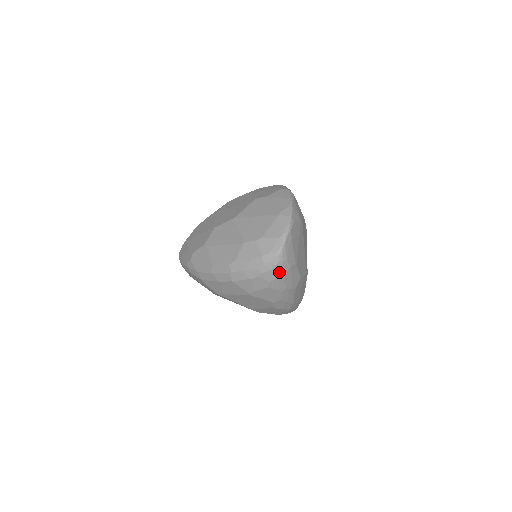
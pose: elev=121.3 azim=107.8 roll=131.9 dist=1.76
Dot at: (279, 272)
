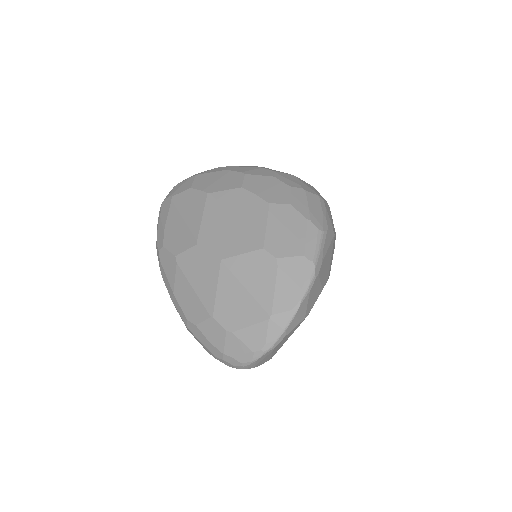
Dot at: occluded
